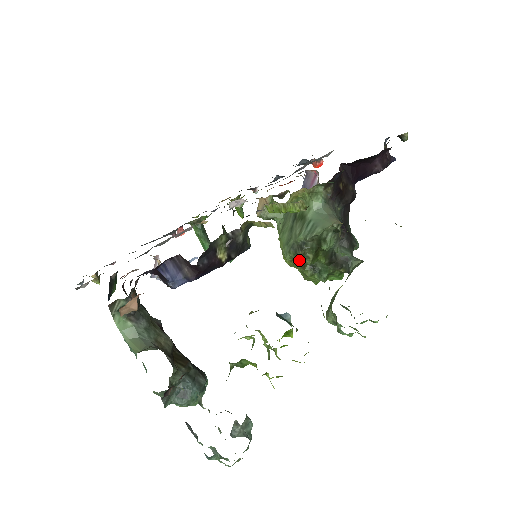
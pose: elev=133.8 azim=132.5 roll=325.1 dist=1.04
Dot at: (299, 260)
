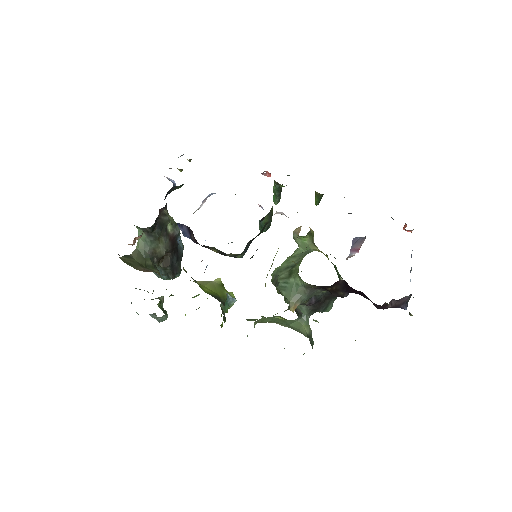
Dot at: occluded
